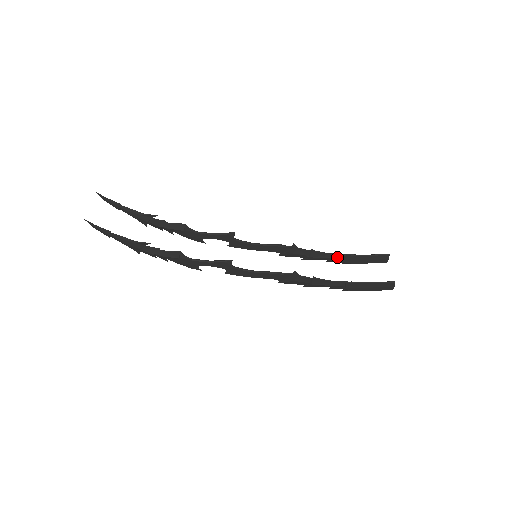
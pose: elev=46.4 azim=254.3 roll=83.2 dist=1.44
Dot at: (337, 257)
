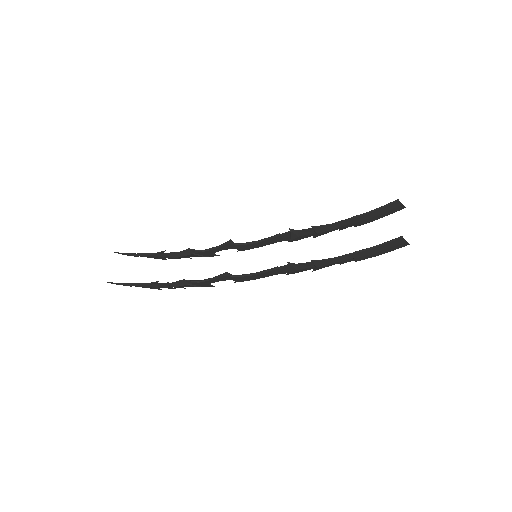
Dot at: (344, 224)
